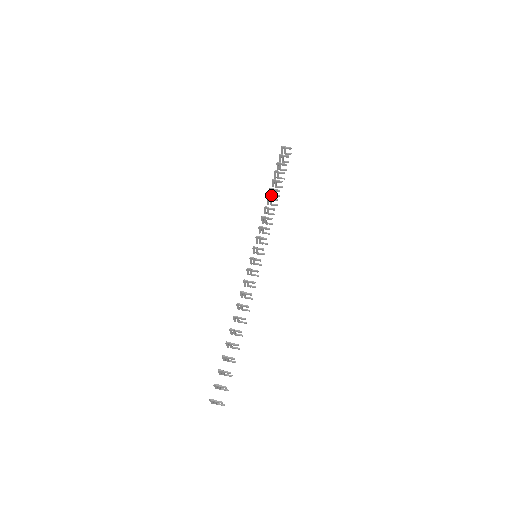
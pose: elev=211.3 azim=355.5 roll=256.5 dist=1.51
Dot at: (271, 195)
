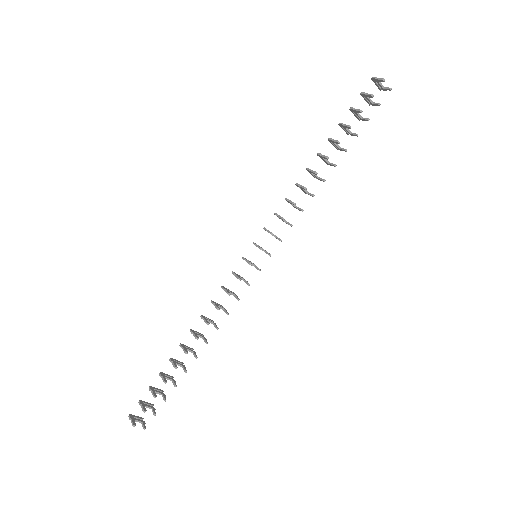
Dot at: (327, 163)
